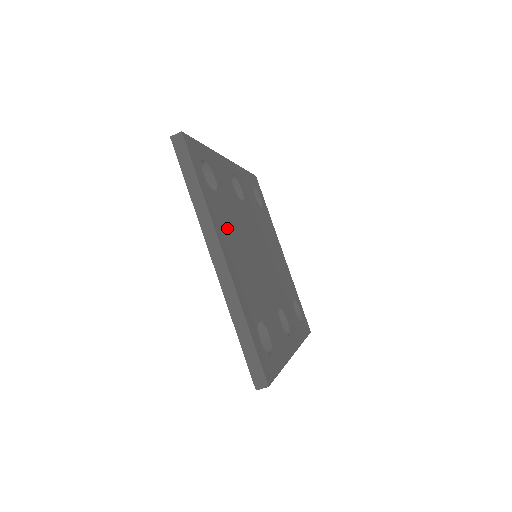
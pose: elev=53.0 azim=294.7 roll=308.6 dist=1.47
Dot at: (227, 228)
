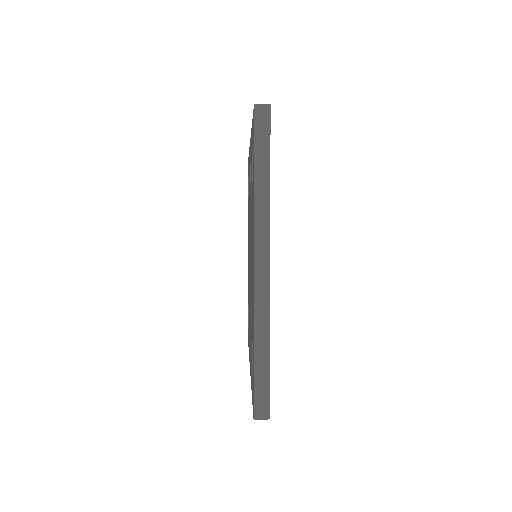
Dot at: occluded
